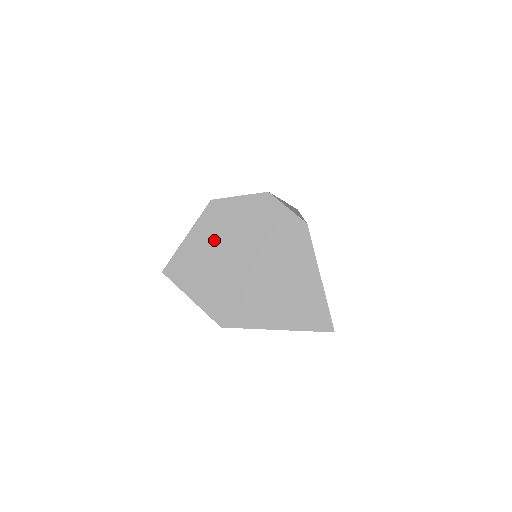
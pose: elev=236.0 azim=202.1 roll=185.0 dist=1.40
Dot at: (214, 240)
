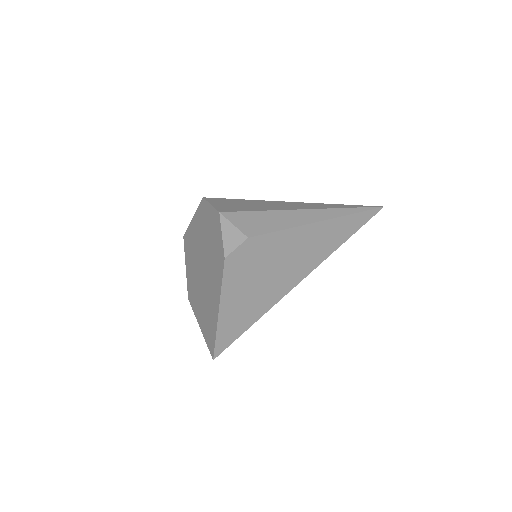
Dot at: (198, 232)
